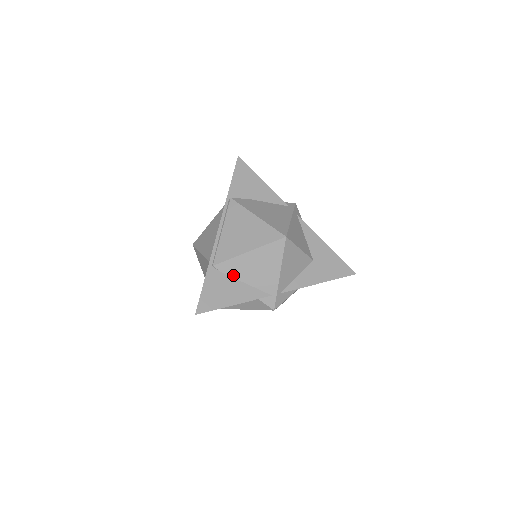
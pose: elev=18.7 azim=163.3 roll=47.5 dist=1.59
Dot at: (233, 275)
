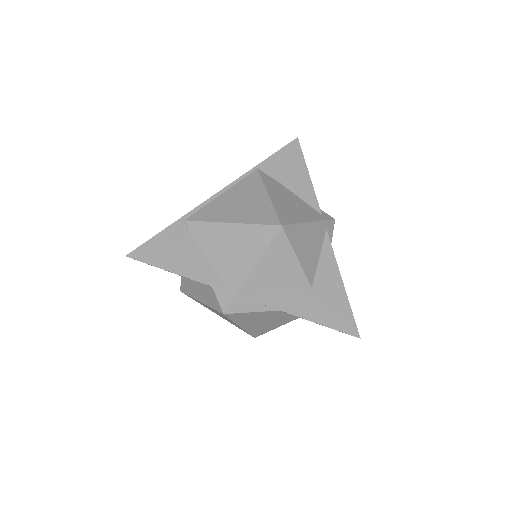
Dot at: (200, 243)
